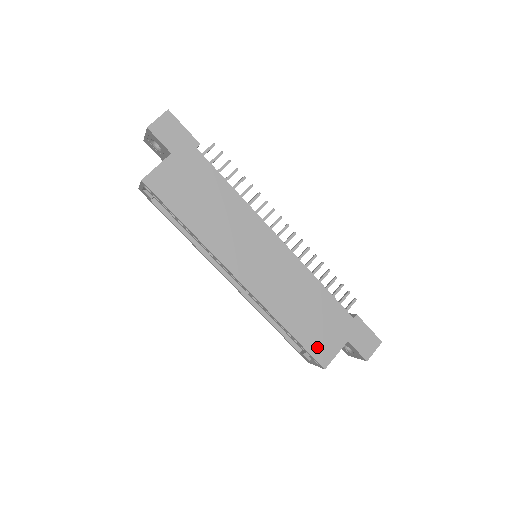
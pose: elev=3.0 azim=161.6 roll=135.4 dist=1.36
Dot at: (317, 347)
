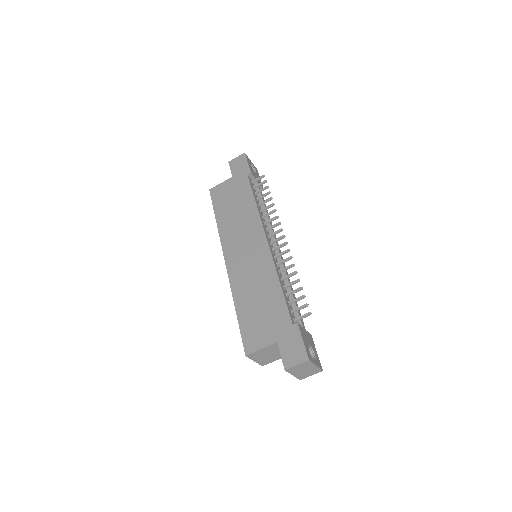
Dot at: (250, 334)
